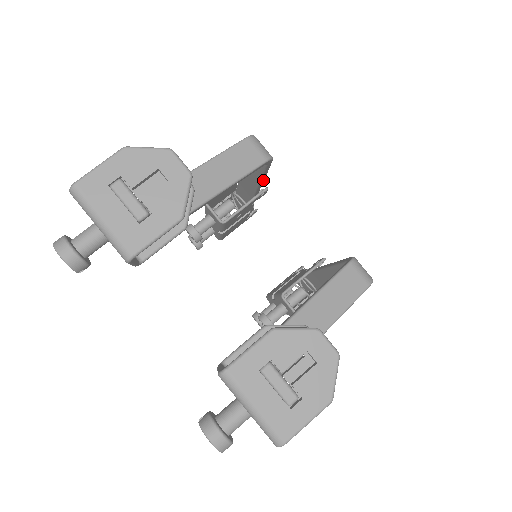
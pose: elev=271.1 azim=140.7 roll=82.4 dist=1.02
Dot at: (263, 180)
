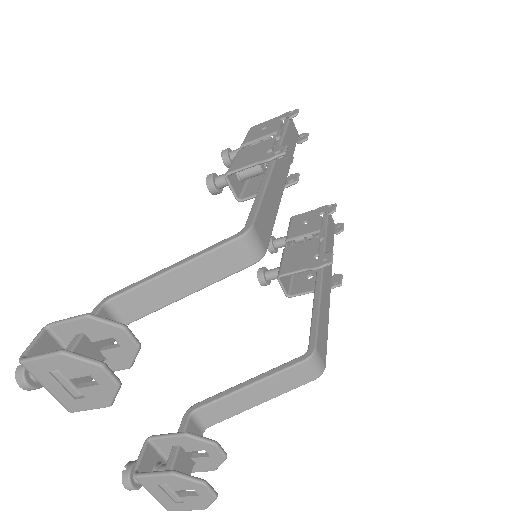
Dot at: (275, 213)
